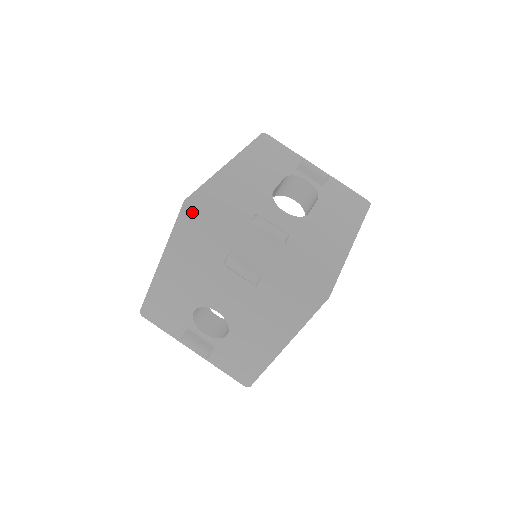
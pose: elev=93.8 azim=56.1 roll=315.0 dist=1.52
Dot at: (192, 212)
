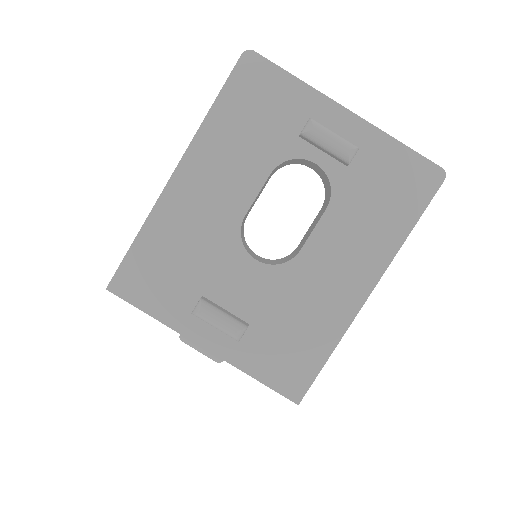
Dot at: occluded
